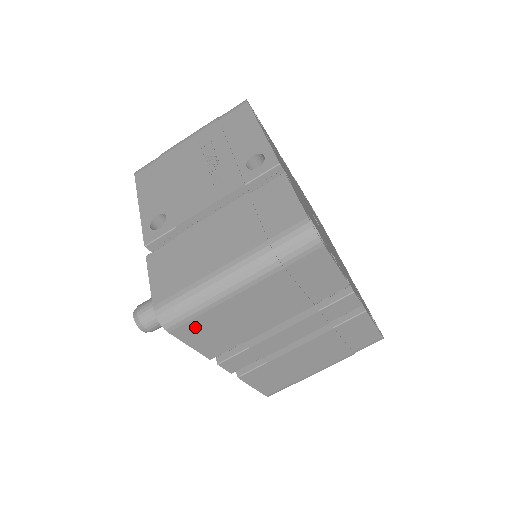
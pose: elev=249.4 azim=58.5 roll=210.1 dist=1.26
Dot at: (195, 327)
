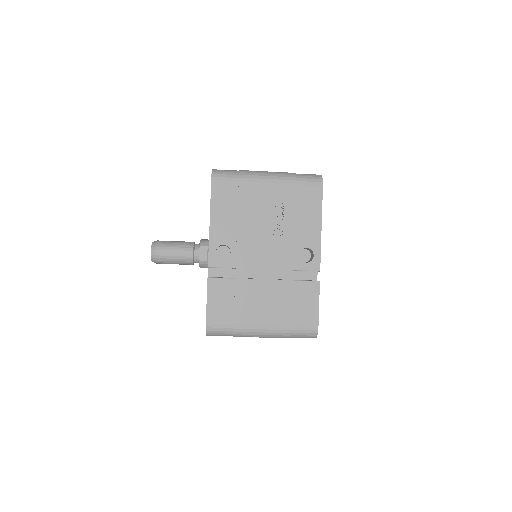
Dot at: occluded
